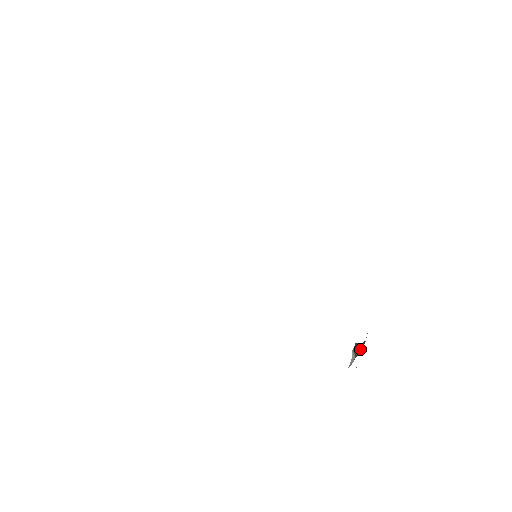
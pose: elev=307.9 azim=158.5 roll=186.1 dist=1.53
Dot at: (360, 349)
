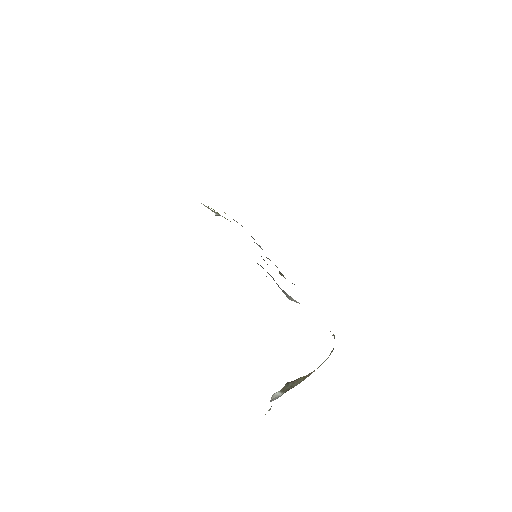
Dot at: (300, 381)
